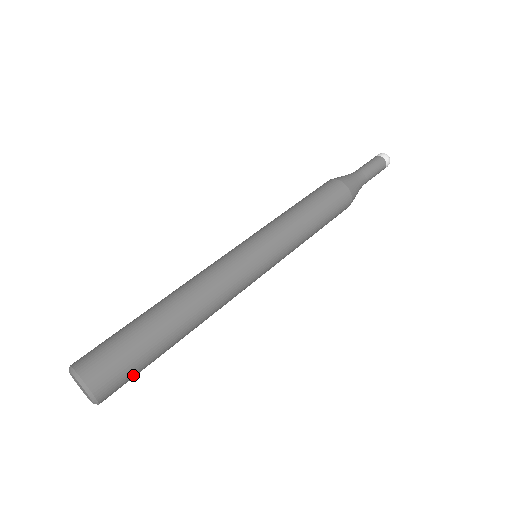
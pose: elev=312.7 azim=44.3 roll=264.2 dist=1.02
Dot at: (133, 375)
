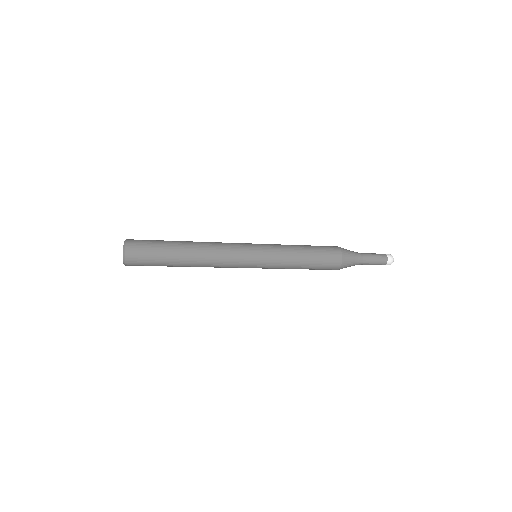
Dot at: (149, 245)
